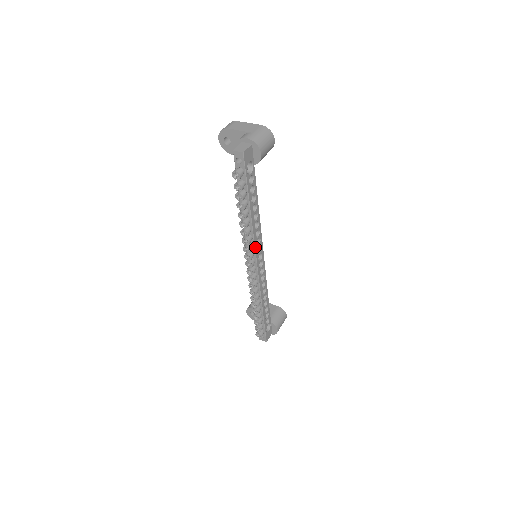
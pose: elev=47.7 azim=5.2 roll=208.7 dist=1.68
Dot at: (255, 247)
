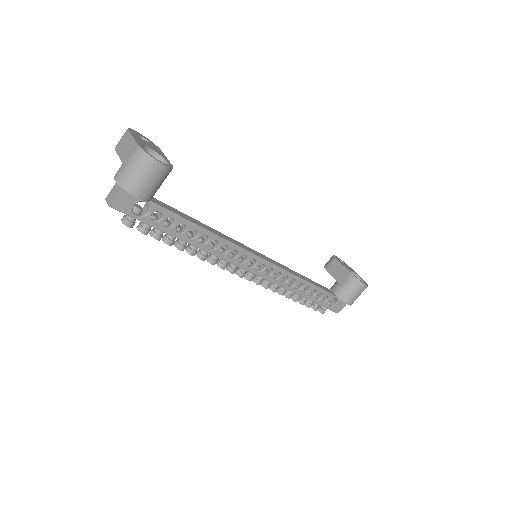
Dot at: (230, 262)
